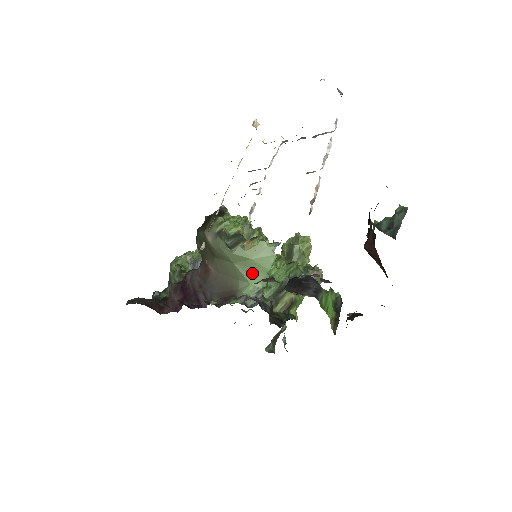
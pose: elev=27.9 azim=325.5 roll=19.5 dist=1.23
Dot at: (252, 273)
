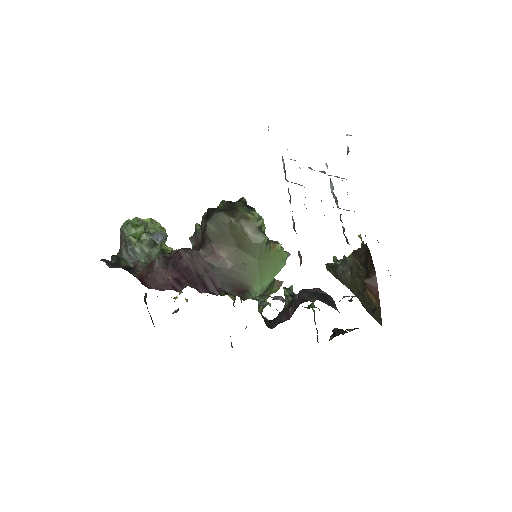
Dot at: (265, 274)
